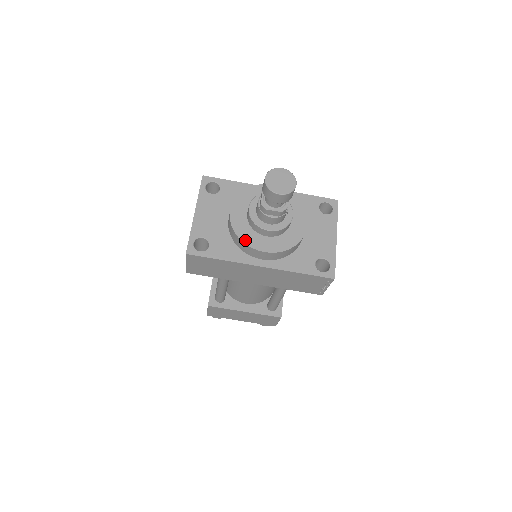
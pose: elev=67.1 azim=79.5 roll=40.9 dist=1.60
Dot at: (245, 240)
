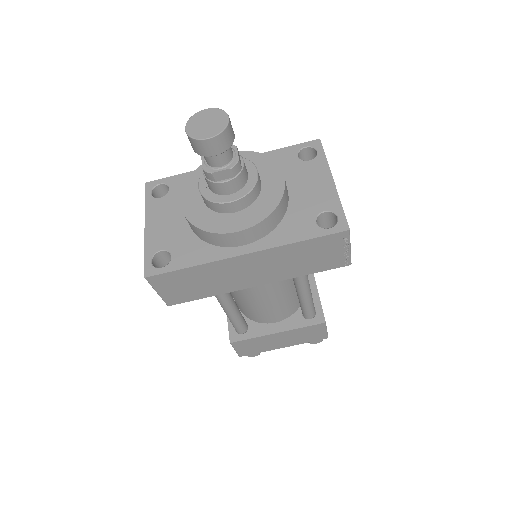
Dot at: (208, 228)
